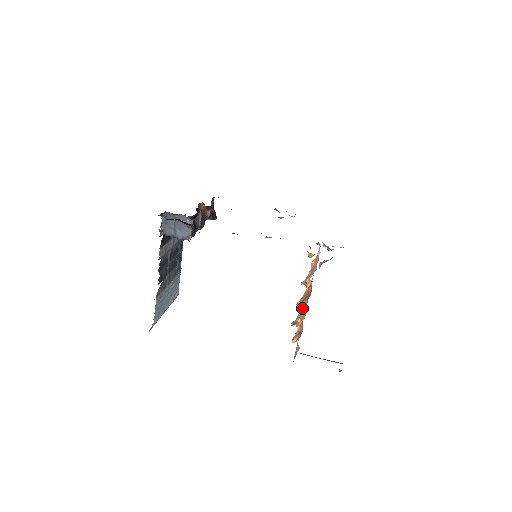
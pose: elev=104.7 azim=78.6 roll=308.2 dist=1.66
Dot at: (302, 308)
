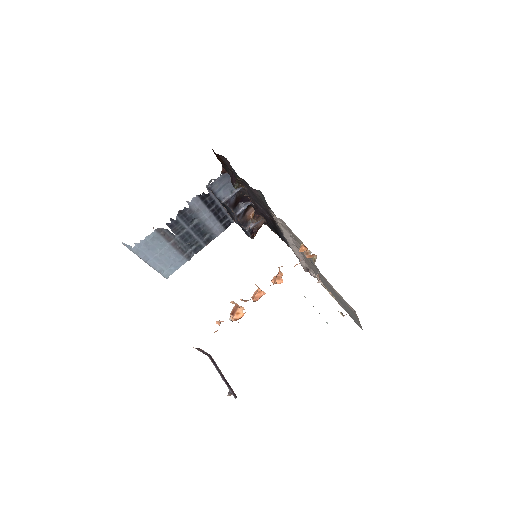
Dot at: (253, 301)
